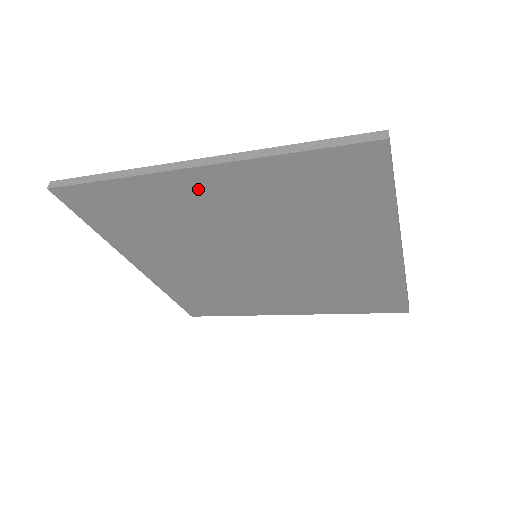
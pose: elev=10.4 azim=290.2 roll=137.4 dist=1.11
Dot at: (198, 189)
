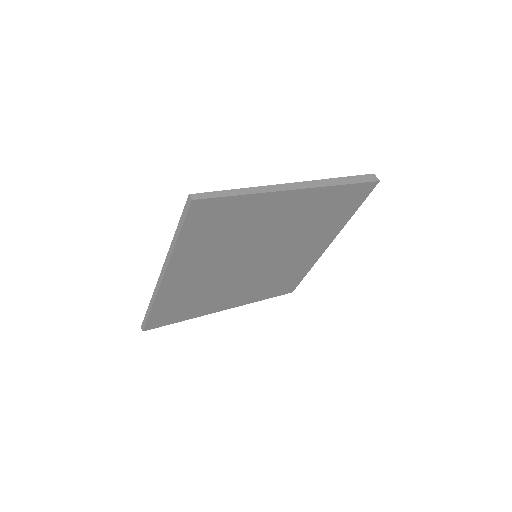
Dot at: (180, 278)
